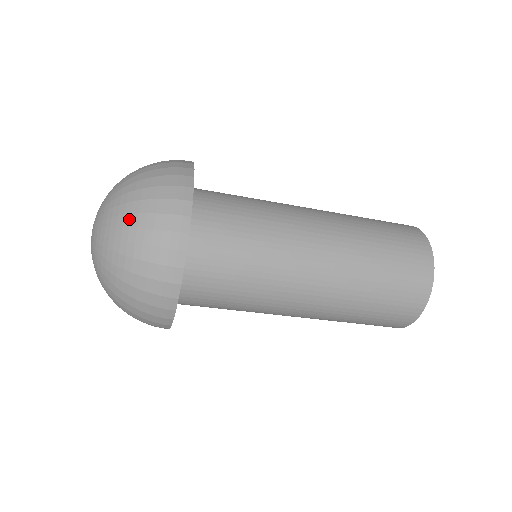
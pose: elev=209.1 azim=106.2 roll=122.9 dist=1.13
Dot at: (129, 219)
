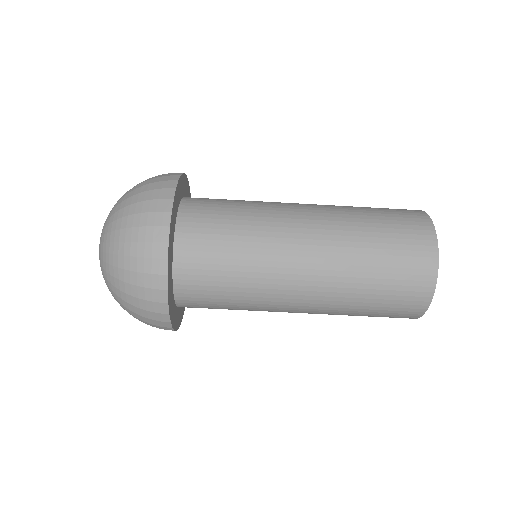
Dot at: (128, 195)
